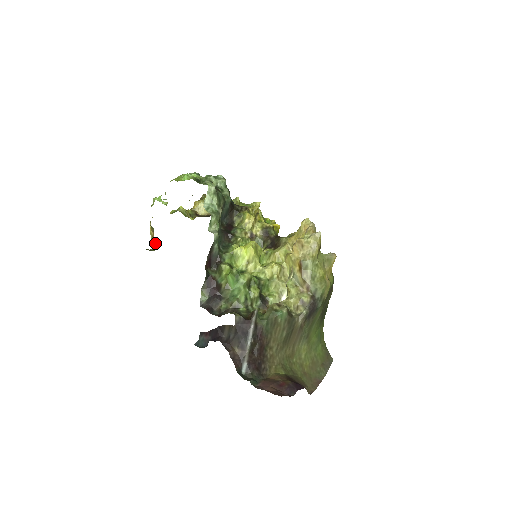
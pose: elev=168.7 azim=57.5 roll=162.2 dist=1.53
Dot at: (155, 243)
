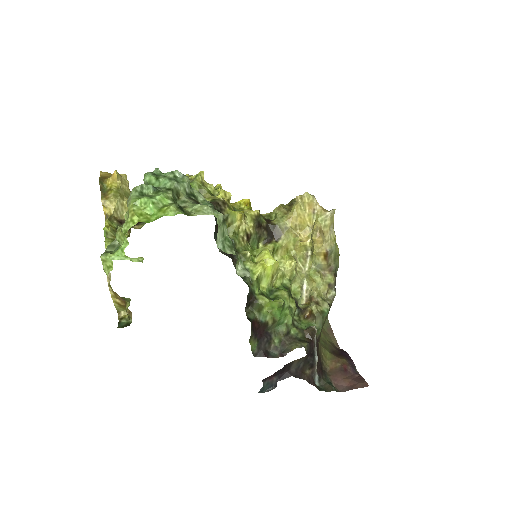
Dot at: (123, 308)
